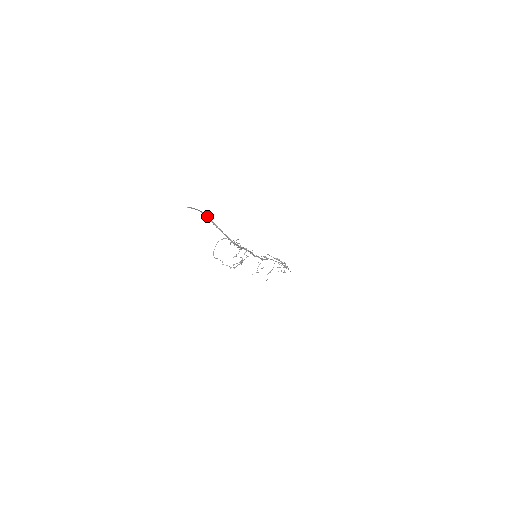
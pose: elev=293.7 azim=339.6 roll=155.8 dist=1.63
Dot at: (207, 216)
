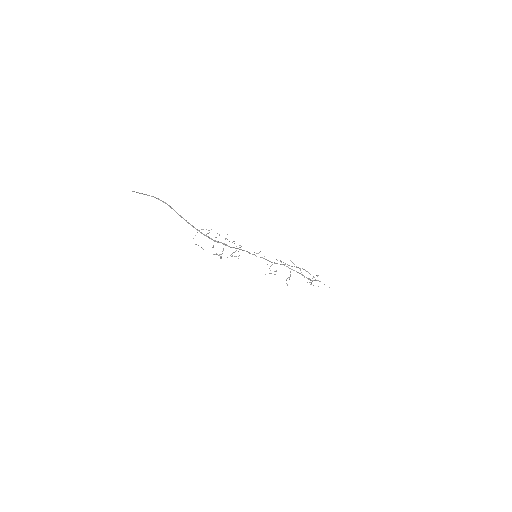
Dot at: occluded
